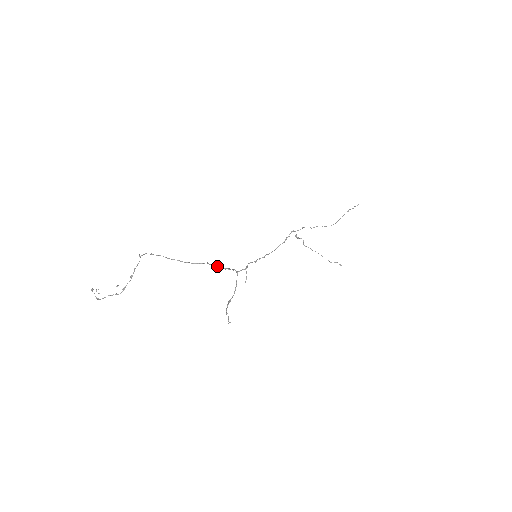
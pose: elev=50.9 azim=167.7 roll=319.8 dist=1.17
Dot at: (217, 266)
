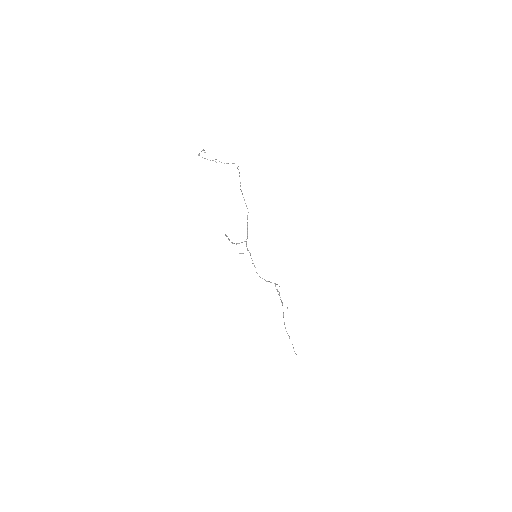
Dot at: (247, 222)
